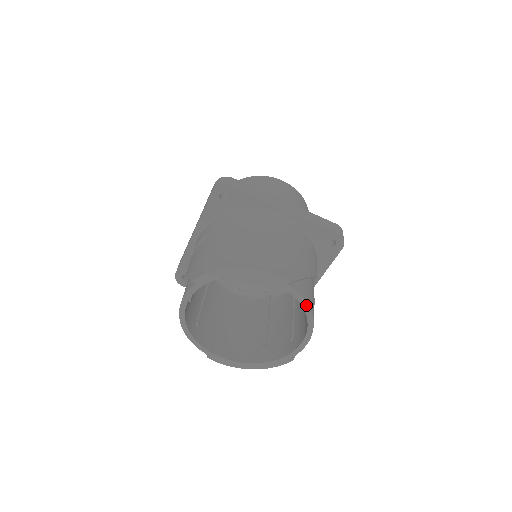
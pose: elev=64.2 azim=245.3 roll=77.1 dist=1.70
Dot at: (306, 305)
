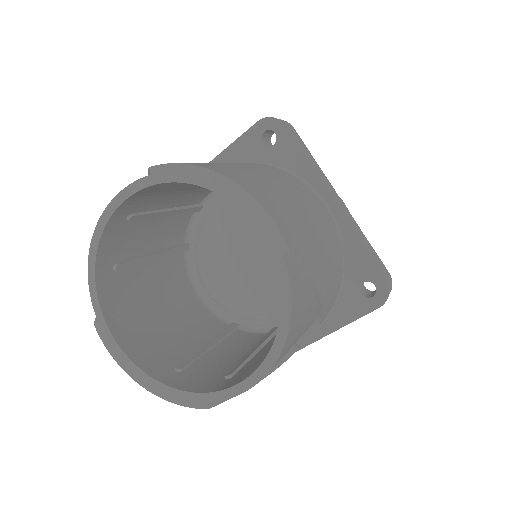
Dot at: (288, 311)
